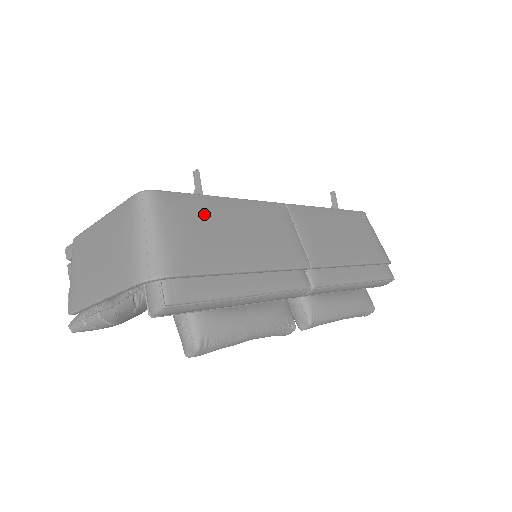
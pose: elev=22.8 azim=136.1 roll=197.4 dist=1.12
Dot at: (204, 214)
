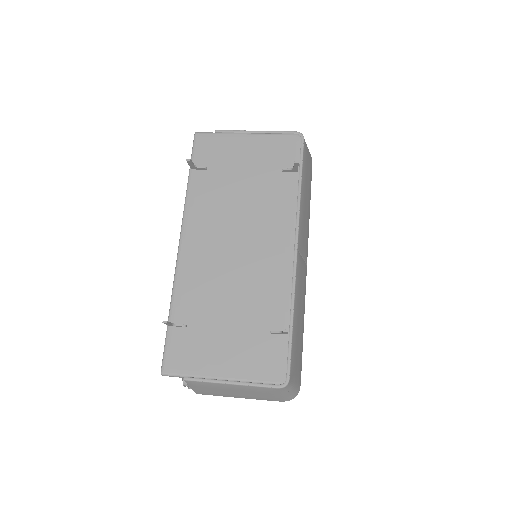
Dot at: (296, 346)
